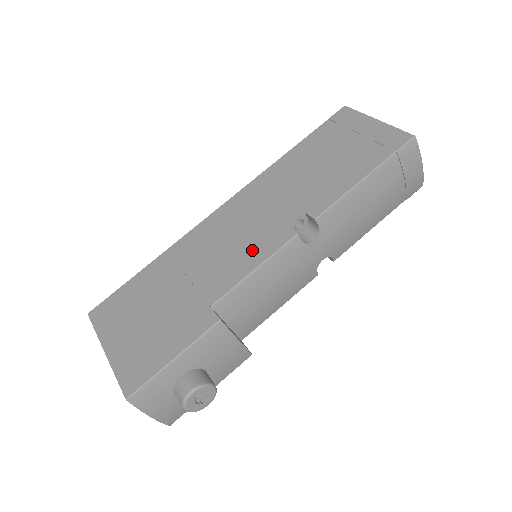
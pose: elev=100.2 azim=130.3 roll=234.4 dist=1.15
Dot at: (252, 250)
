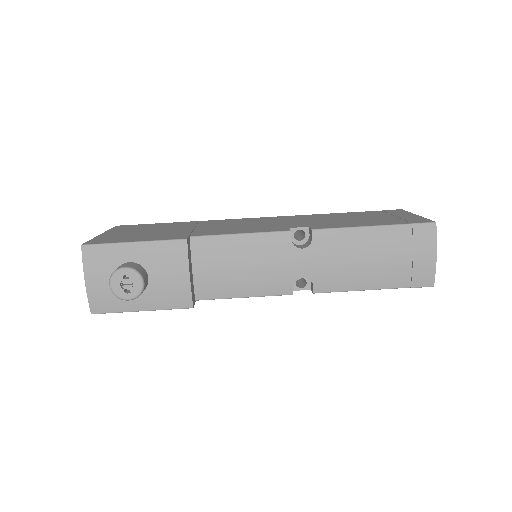
Dot at: (251, 229)
